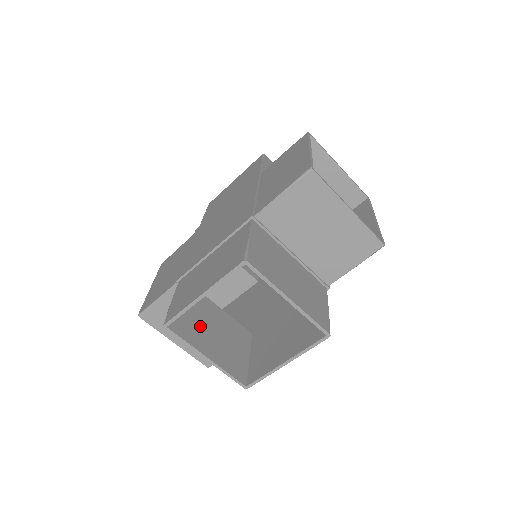
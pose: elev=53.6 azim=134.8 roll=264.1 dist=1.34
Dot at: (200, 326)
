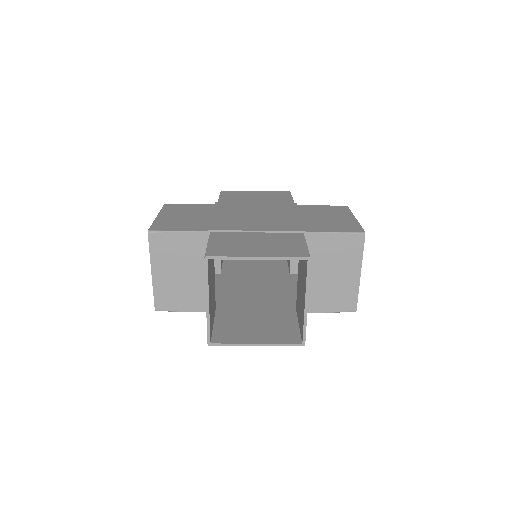
Dot at: (211, 276)
